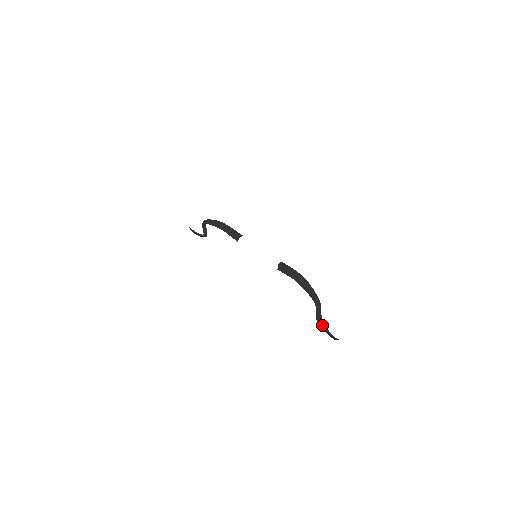
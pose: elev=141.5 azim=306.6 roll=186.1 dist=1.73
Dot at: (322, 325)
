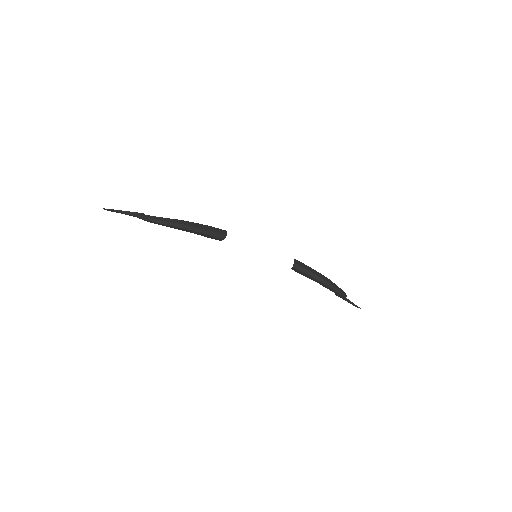
Dot at: (340, 297)
